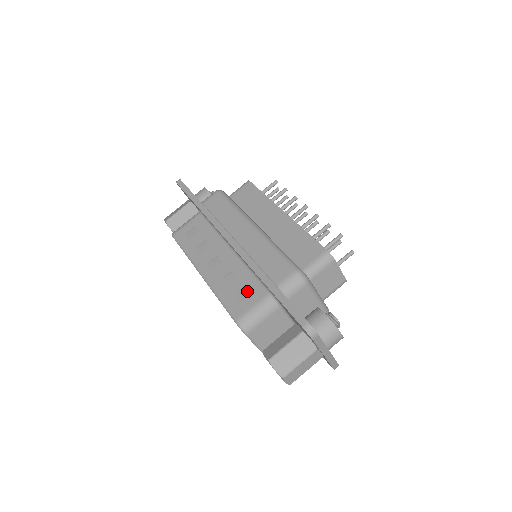
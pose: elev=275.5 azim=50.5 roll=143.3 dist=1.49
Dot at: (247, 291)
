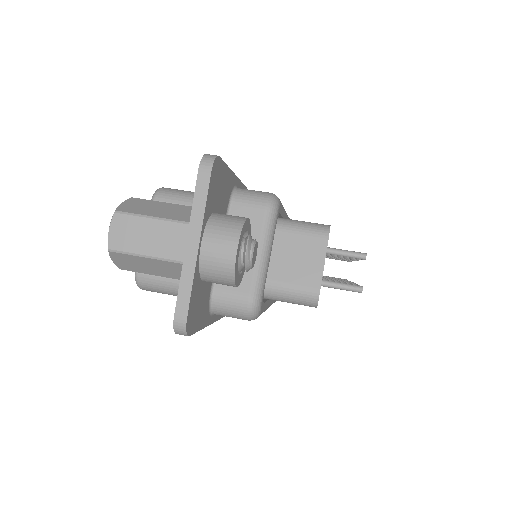
Dot at: occluded
